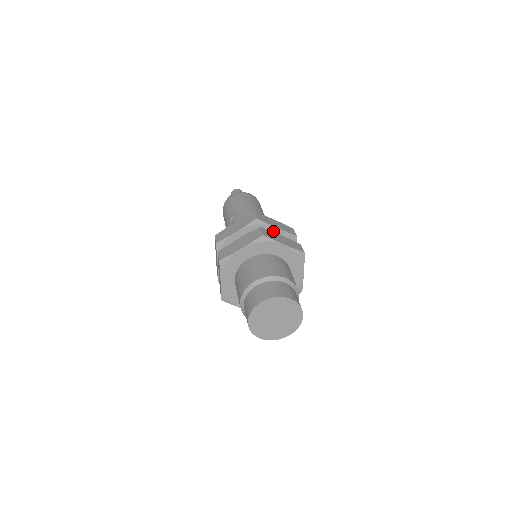
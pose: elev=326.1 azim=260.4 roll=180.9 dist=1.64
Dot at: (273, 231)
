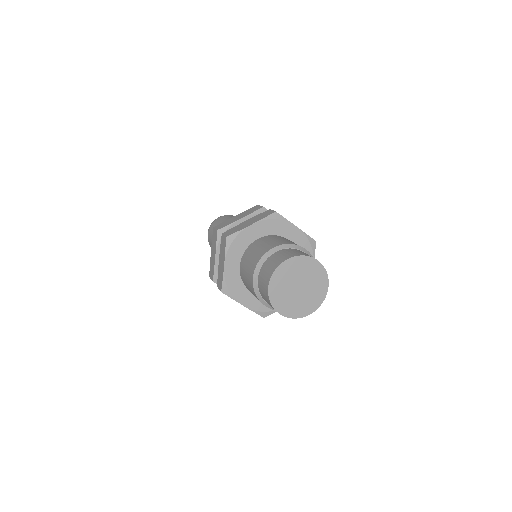
Dot at: occluded
